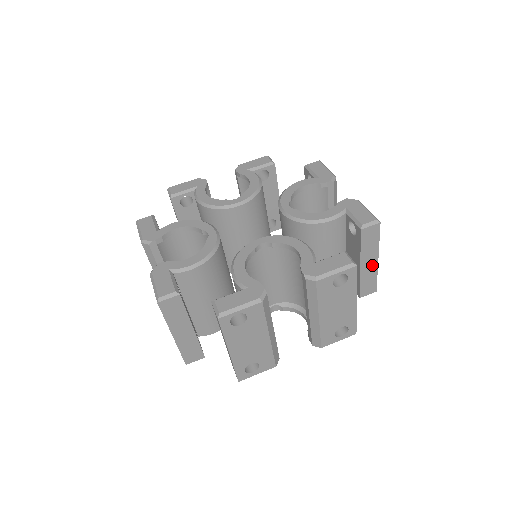
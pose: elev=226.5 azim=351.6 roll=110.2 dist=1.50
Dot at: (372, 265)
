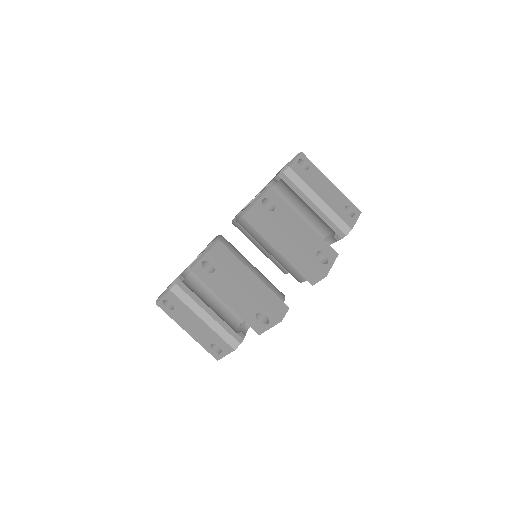
Dot at: (290, 248)
